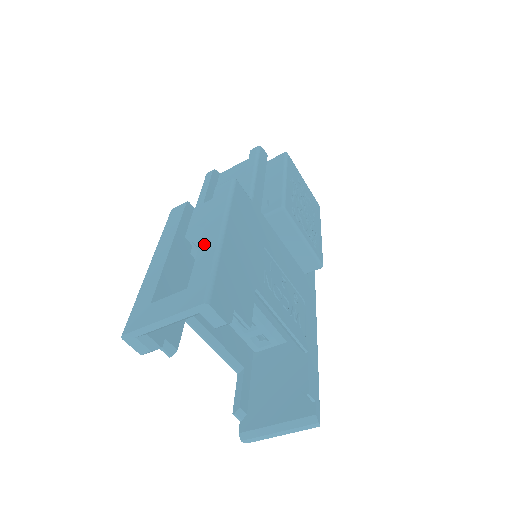
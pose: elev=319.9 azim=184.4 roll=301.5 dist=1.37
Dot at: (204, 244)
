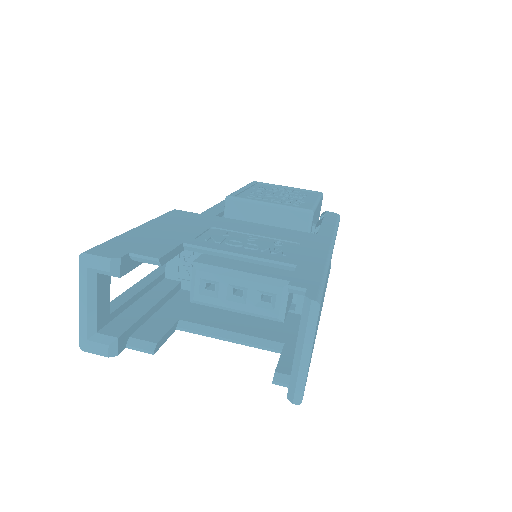
Dot at: occluded
